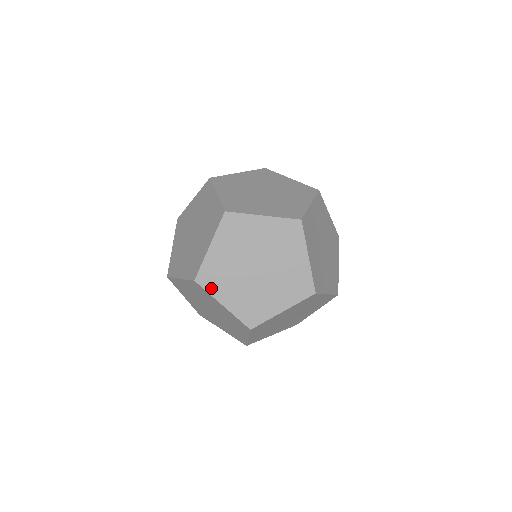
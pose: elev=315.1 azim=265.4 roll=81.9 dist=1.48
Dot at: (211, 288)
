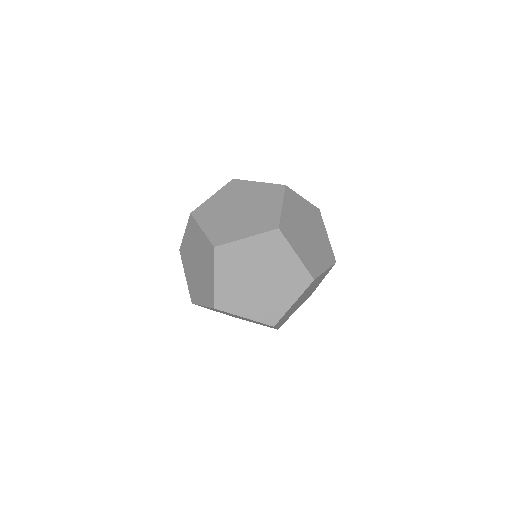
Dot at: (204, 307)
